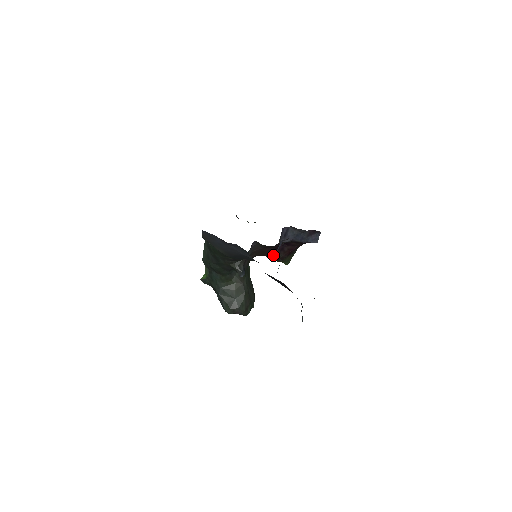
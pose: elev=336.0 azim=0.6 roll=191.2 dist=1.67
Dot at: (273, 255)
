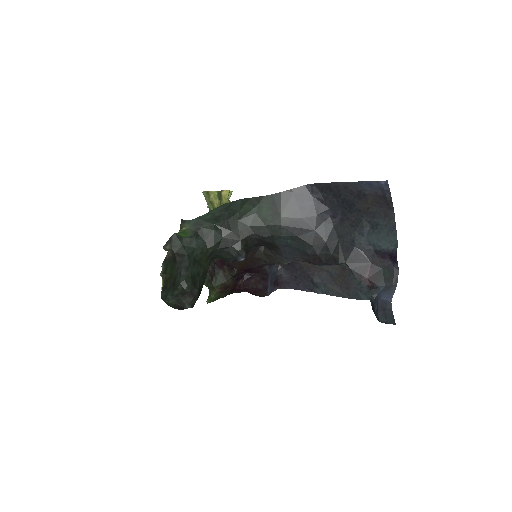
Dot at: (232, 276)
